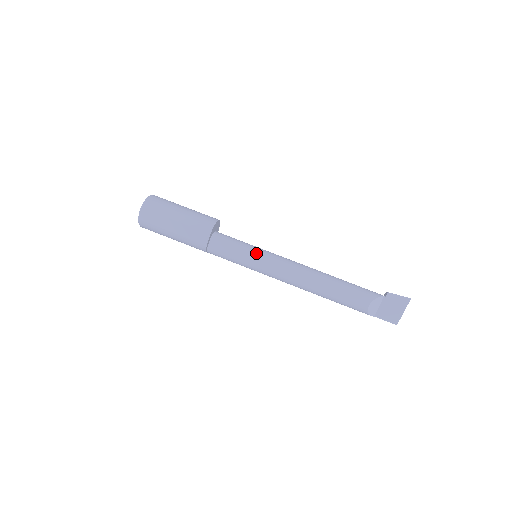
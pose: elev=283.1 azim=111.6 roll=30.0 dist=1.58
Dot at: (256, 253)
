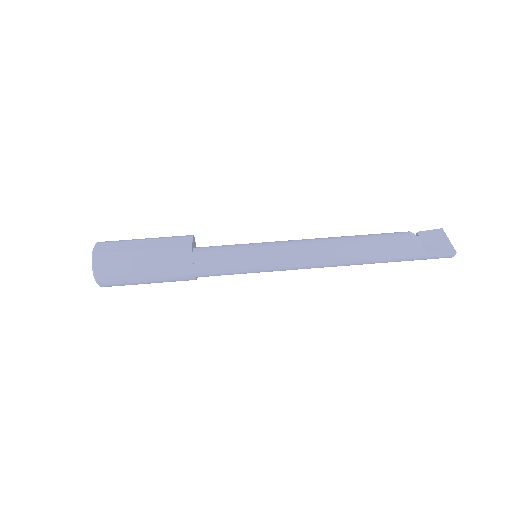
Dot at: (255, 243)
